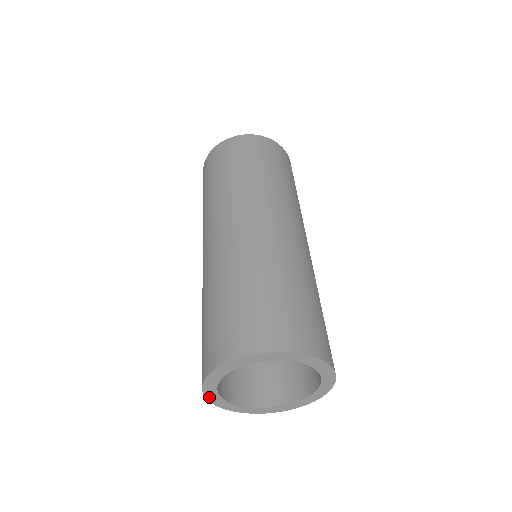
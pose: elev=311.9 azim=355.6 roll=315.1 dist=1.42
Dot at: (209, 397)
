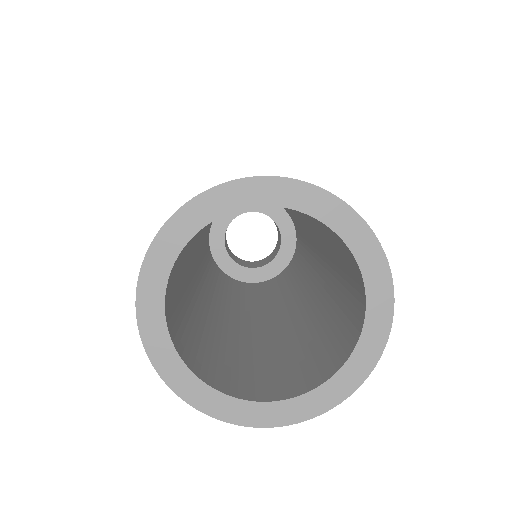
Dot at: (173, 225)
